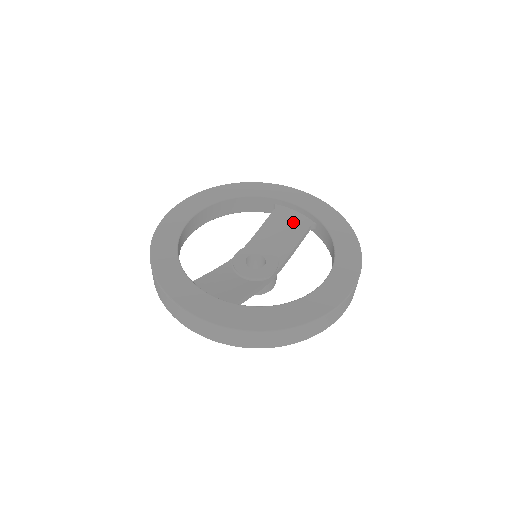
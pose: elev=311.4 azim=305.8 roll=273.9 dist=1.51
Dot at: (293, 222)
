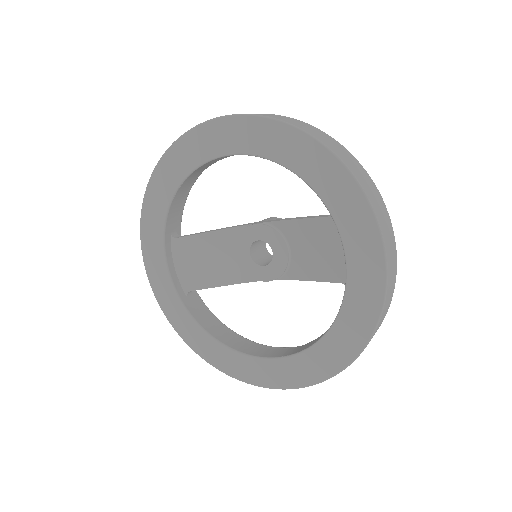
Dot at: (332, 255)
